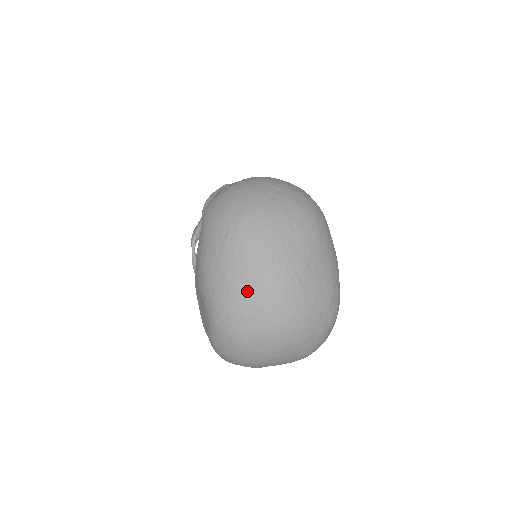
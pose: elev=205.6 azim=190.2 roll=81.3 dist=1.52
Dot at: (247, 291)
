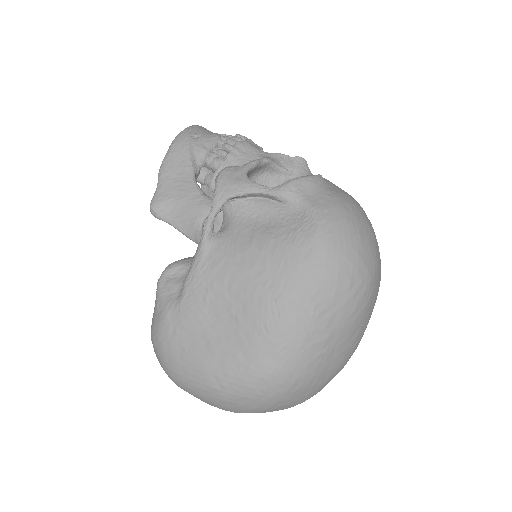
Dot at: (330, 363)
